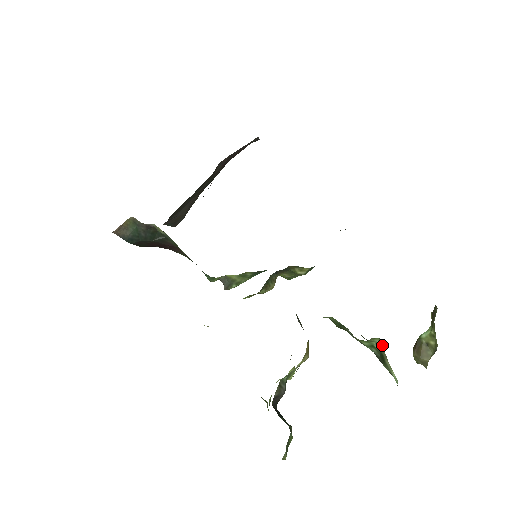
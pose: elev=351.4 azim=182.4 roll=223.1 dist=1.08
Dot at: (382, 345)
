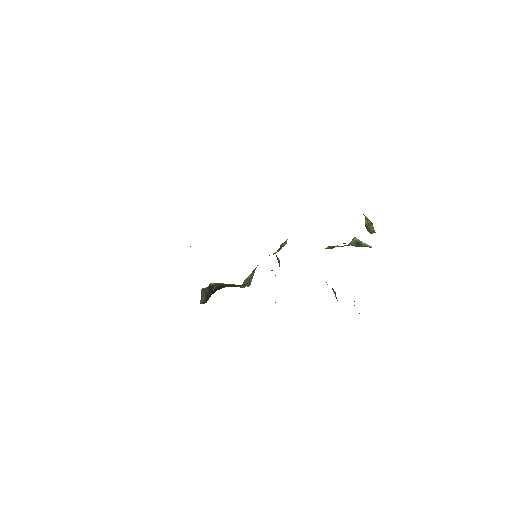
Dot at: (357, 239)
